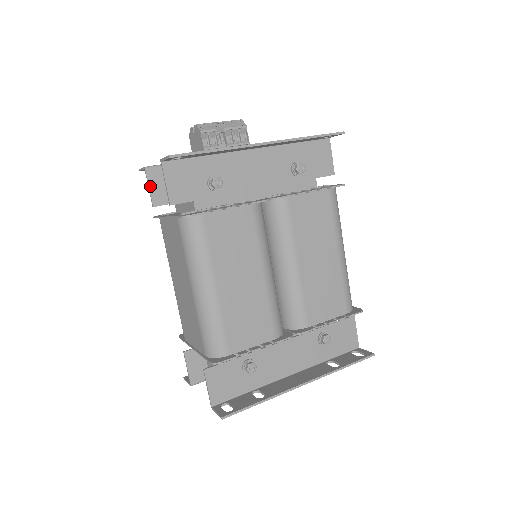
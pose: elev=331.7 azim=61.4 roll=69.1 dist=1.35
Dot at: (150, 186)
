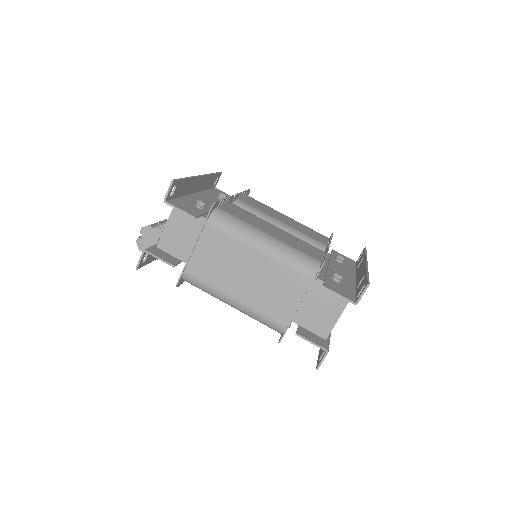
Dot at: (159, 257)
